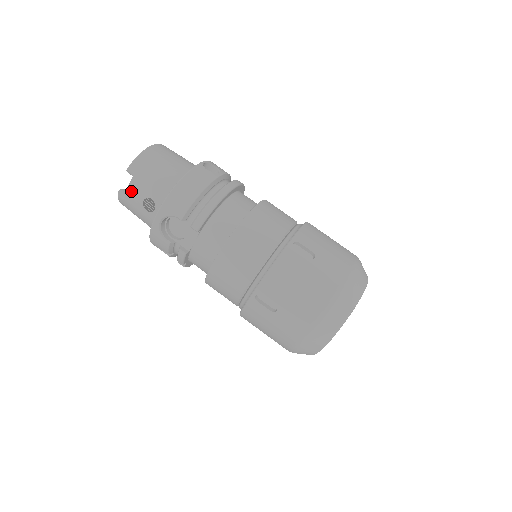
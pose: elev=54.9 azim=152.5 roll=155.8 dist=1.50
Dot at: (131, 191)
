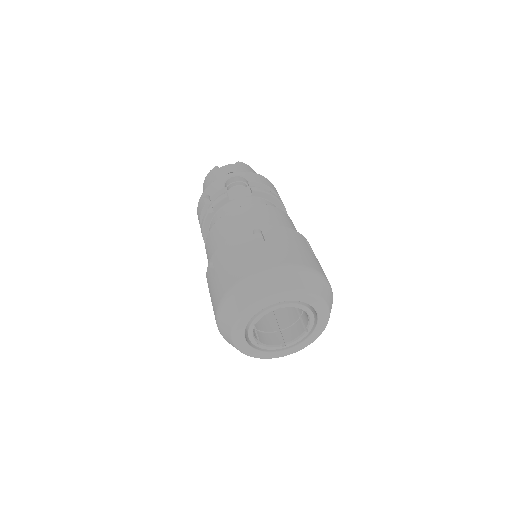
Dot at: (229, 166)
